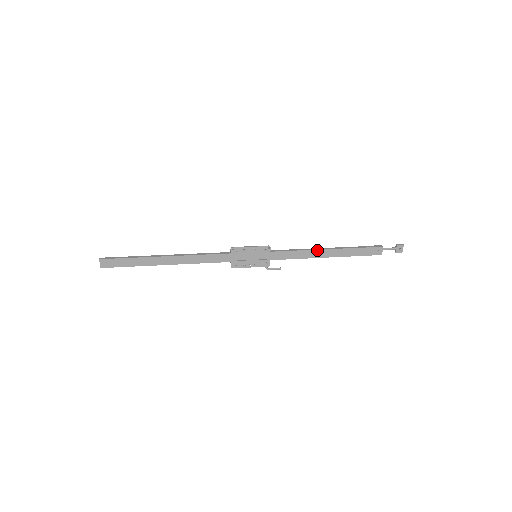
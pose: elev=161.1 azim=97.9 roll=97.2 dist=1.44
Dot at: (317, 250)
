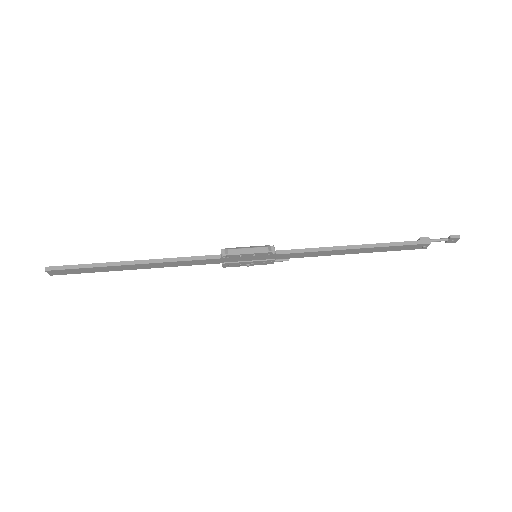
Dot at: (339, 250)
